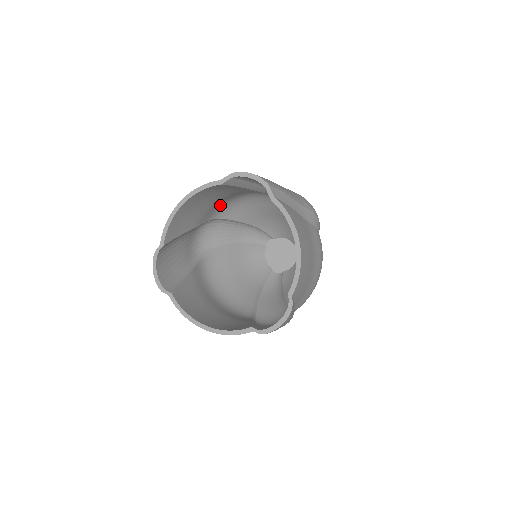
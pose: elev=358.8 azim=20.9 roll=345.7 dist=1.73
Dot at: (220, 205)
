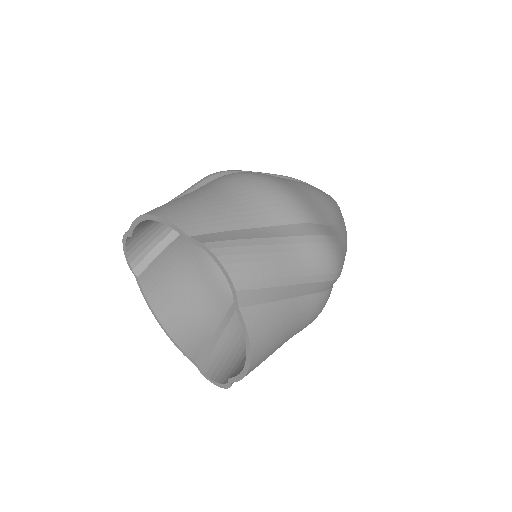
Dot at: occluded
